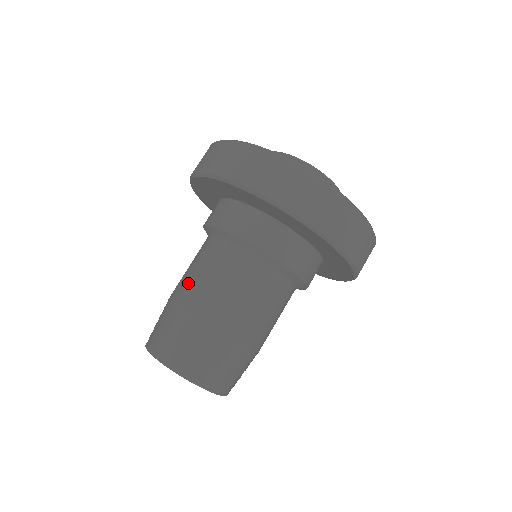
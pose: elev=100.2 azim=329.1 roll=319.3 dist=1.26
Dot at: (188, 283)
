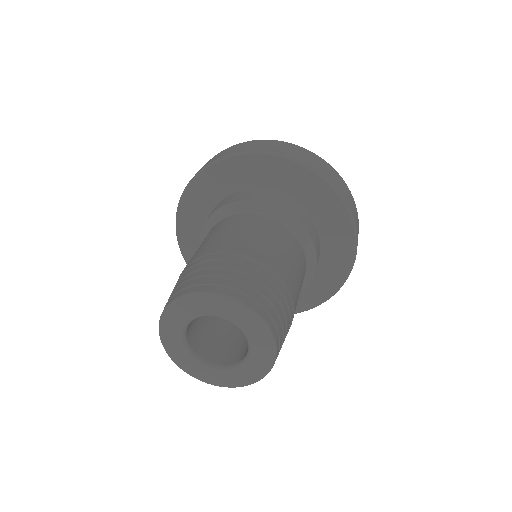
Dot at: (248, 240)
